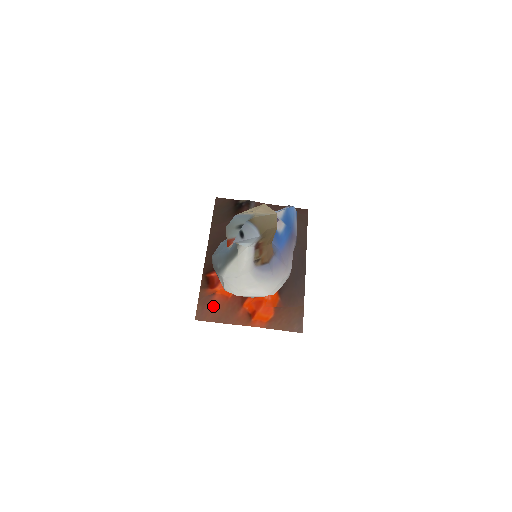
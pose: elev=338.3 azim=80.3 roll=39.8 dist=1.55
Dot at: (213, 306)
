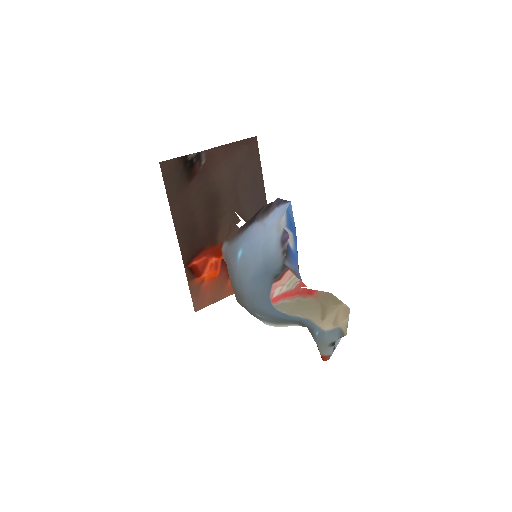
Dot at: (205, 292)
